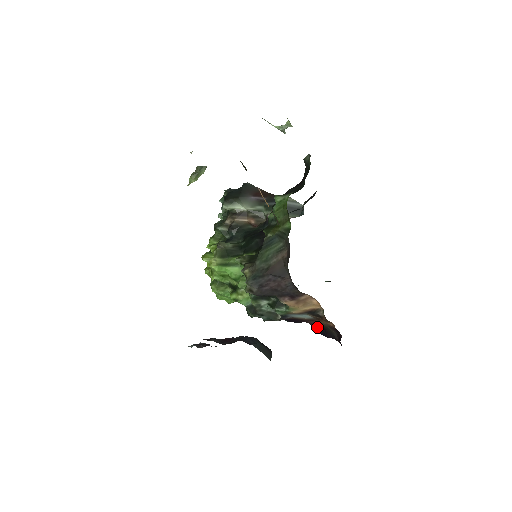
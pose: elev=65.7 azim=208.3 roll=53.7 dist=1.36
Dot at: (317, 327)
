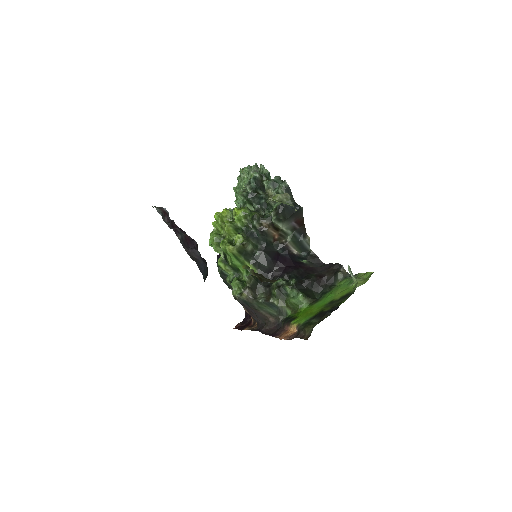
Dot at: occluded
